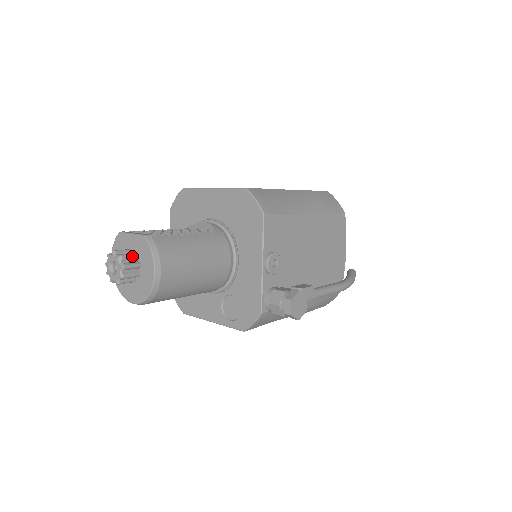
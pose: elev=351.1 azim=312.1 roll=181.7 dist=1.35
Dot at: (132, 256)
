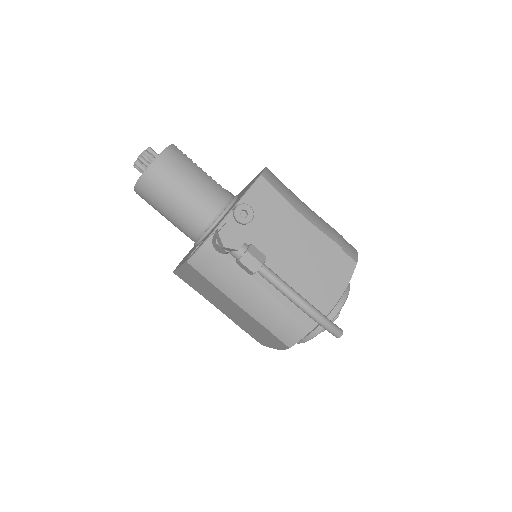
Dot at: (157, 154)
